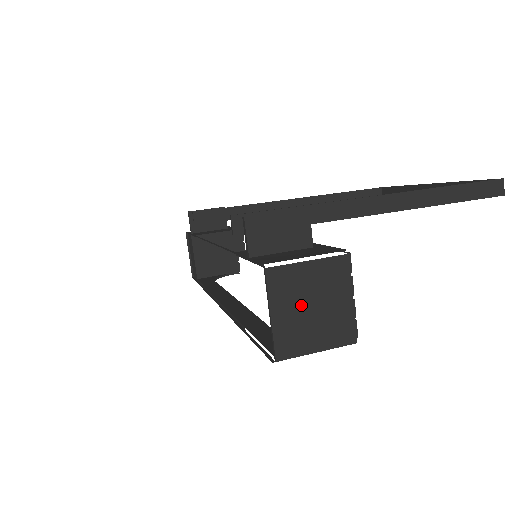
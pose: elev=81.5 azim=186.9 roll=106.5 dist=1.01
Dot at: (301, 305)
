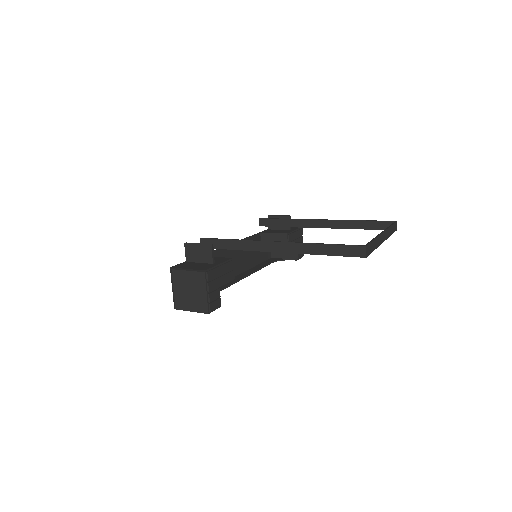
Dot at: (185, 289)
